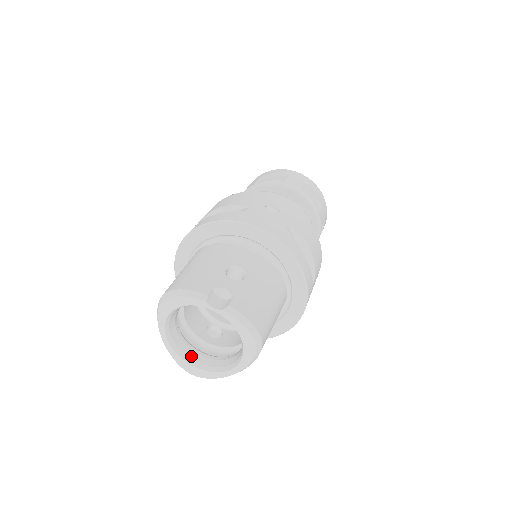
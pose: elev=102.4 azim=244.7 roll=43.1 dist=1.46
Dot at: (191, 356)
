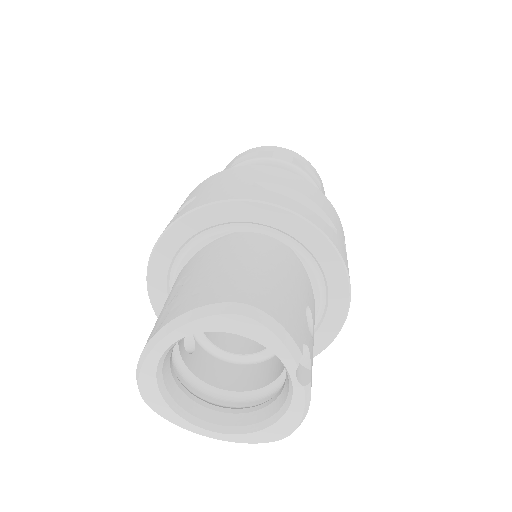
Dot at: (166, 376)
